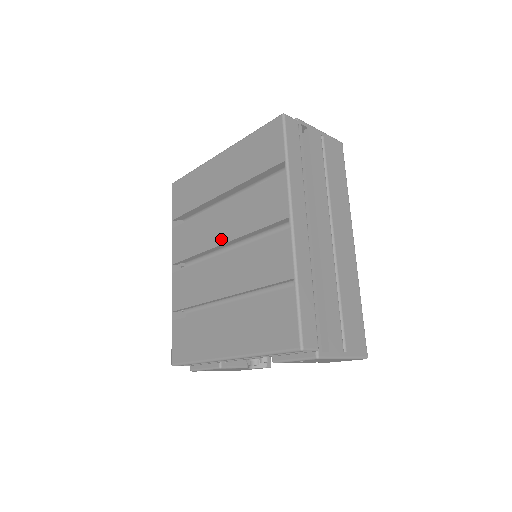
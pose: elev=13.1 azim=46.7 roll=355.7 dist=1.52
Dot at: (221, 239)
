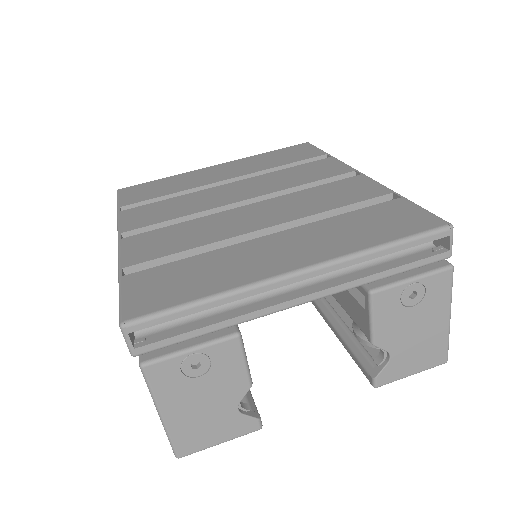
Dot at: (240, 198)
